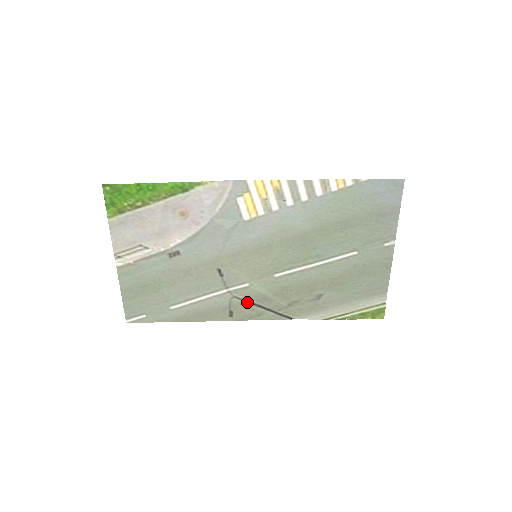
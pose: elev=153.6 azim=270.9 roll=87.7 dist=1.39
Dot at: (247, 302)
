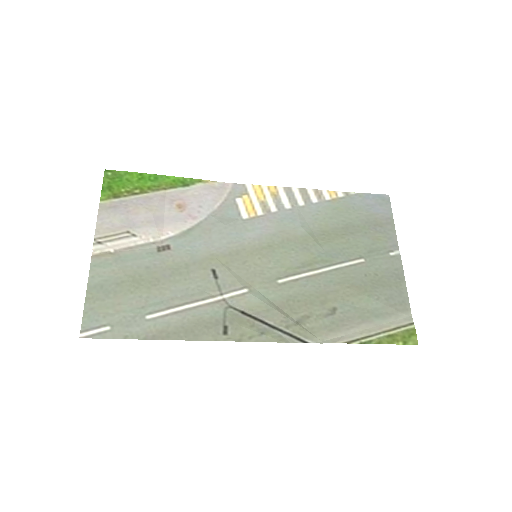
Dot at: (246, 315)
